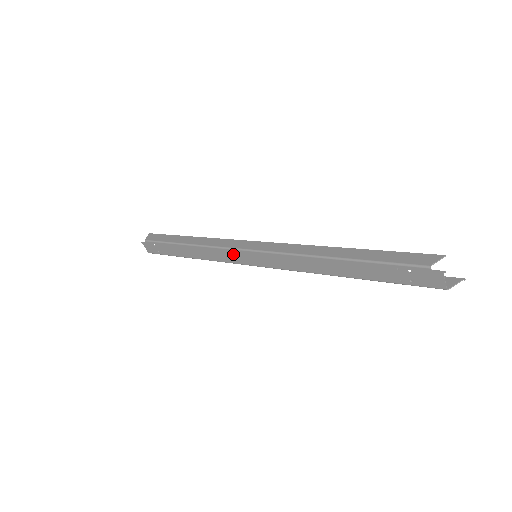
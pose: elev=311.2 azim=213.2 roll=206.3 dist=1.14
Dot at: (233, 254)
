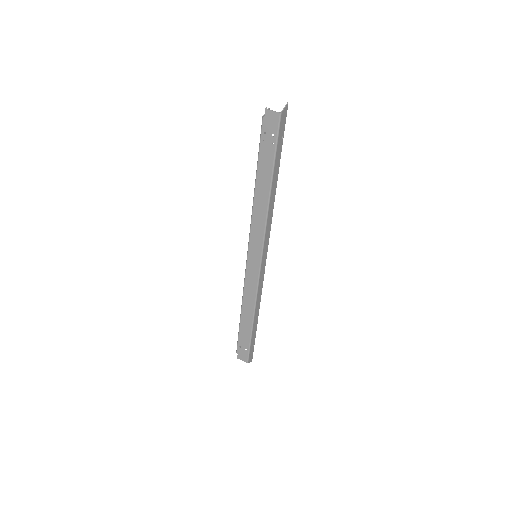
Dot at: (250, 273)
